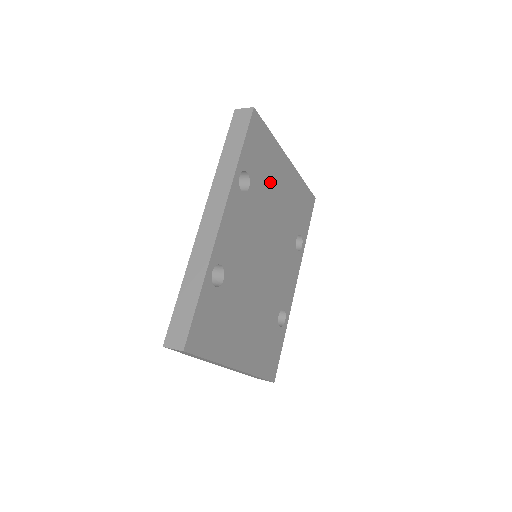
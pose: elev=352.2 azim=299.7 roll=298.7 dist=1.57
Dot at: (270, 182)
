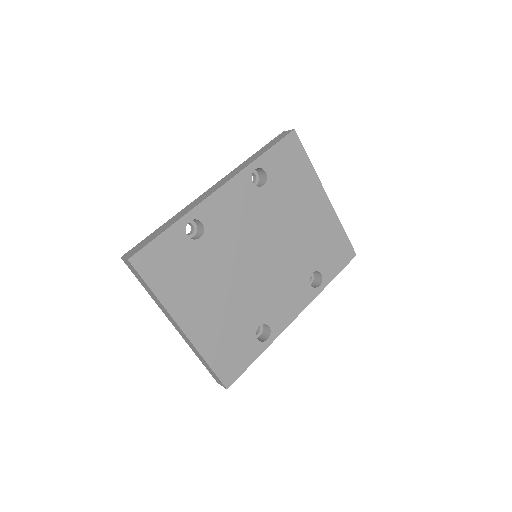
Dot at: (293, 199)
